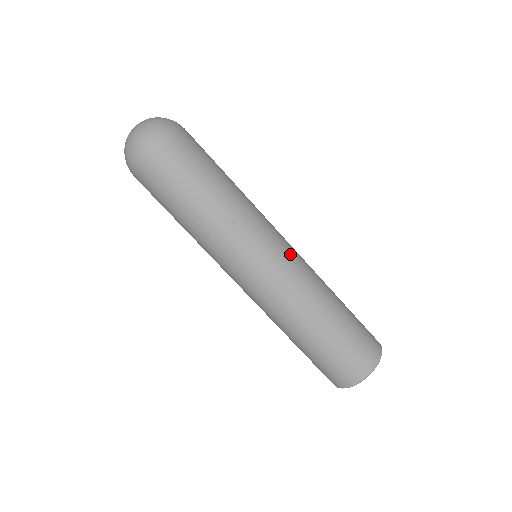
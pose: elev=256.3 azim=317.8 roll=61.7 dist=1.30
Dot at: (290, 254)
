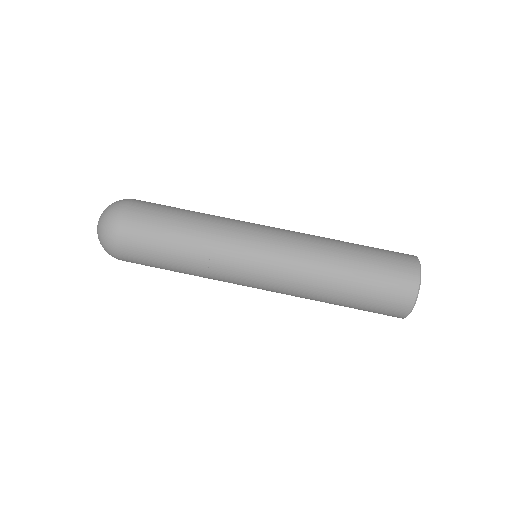
Dot at: (279, 228)
